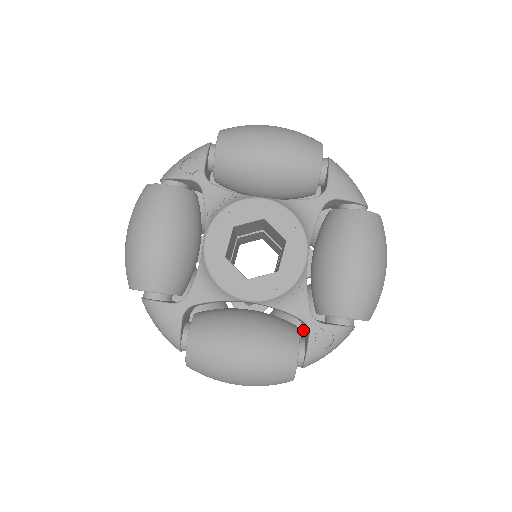
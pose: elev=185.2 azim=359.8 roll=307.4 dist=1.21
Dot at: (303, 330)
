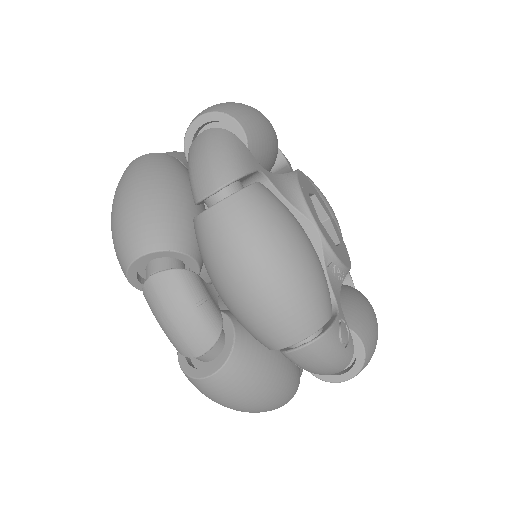
Dot at: occluded
